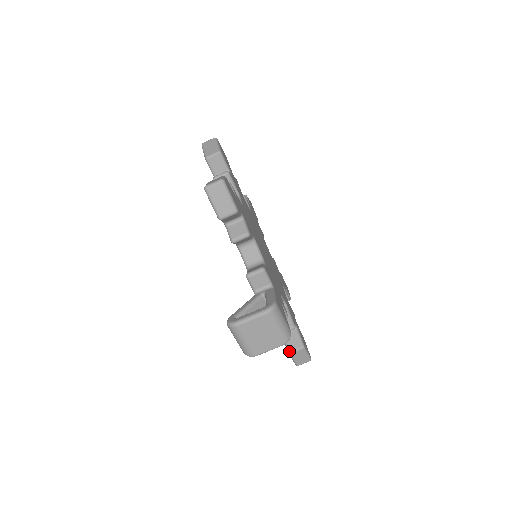
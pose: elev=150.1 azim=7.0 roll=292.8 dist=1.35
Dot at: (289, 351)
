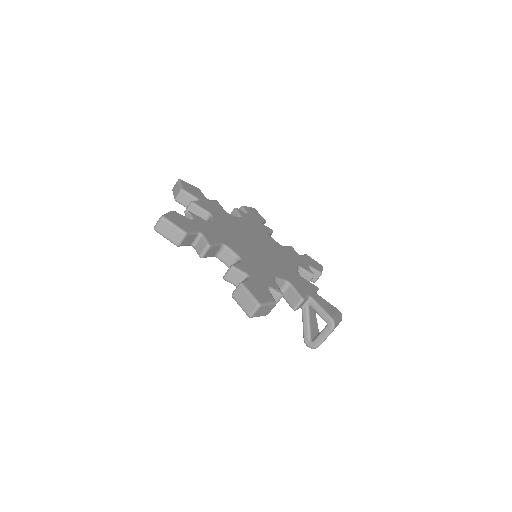
Dot at: (314, 282)
